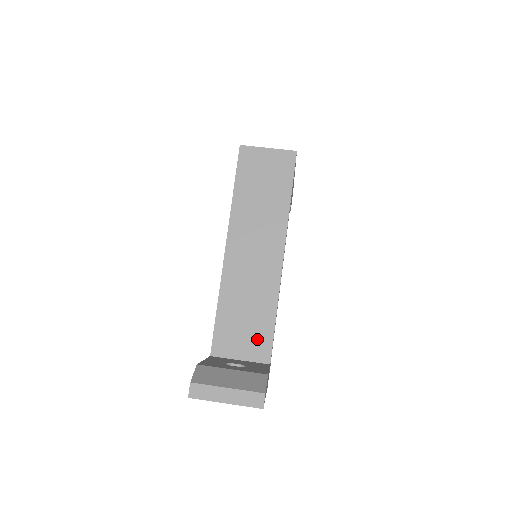
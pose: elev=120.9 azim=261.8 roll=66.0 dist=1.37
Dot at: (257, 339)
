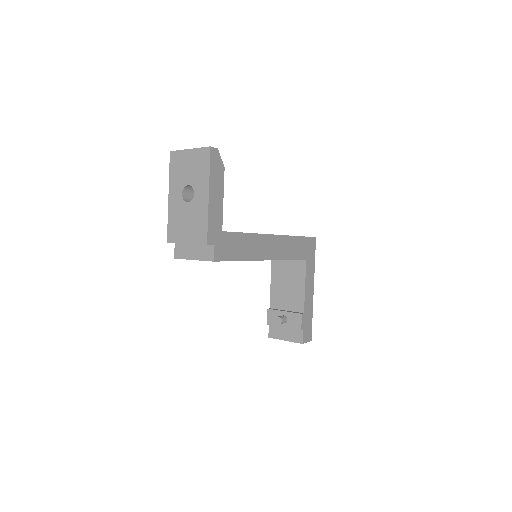
Dot at: occluded
